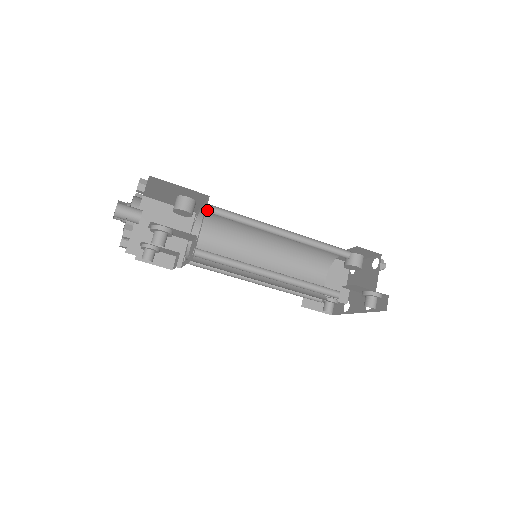
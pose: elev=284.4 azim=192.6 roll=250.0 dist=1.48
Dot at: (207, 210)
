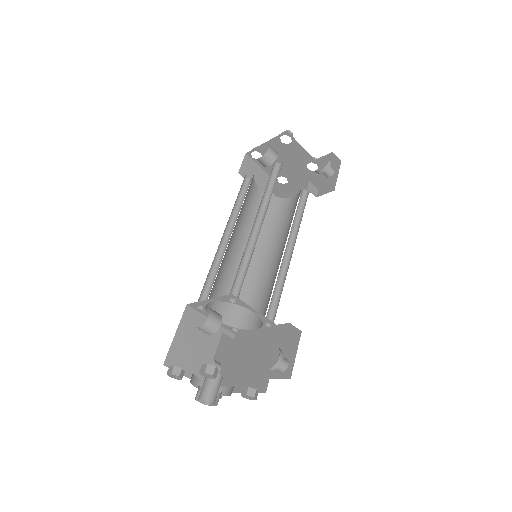
Dot at: (231, 299)
